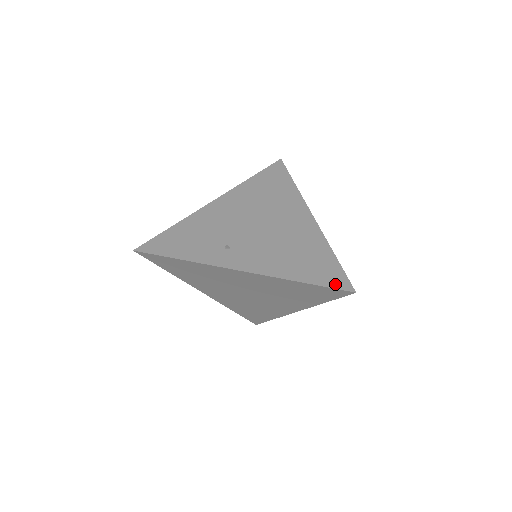
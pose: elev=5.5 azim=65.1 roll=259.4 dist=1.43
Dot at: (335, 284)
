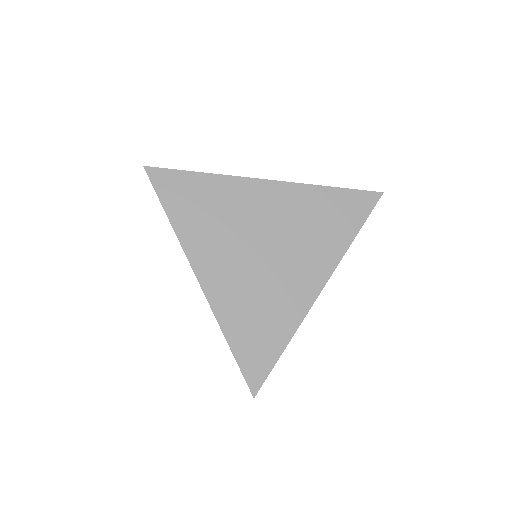
Dot at: (361, 193)
